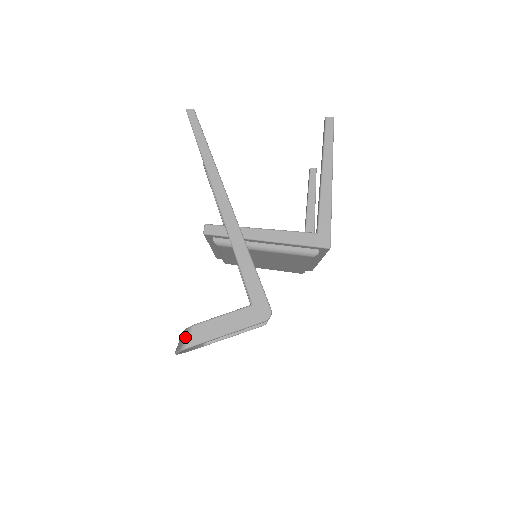
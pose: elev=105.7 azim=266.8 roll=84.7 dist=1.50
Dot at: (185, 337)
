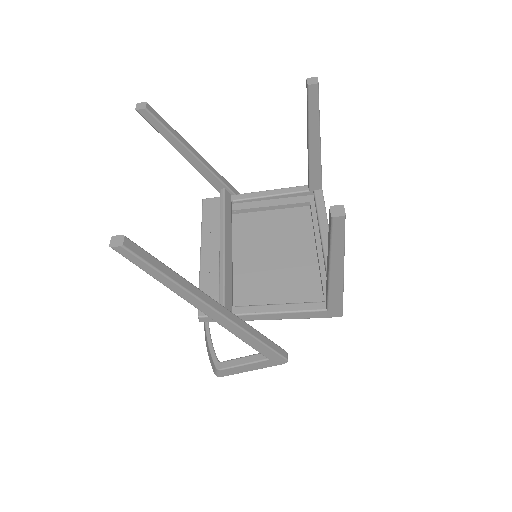
Dot at: (216, 372)
